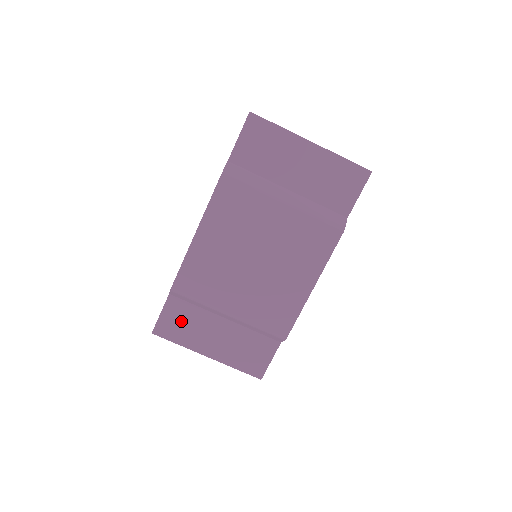
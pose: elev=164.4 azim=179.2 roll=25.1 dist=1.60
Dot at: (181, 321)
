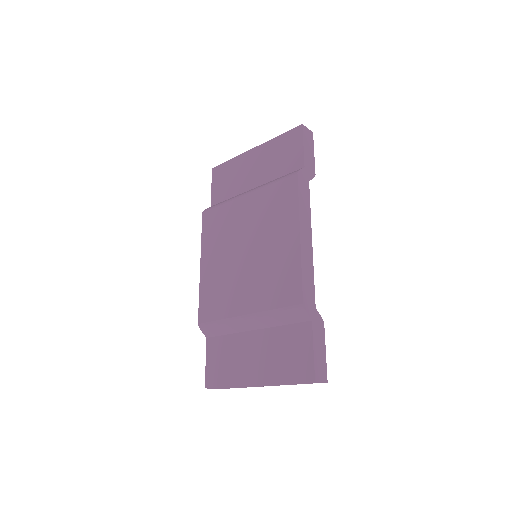
Dot at: (222, 359)
